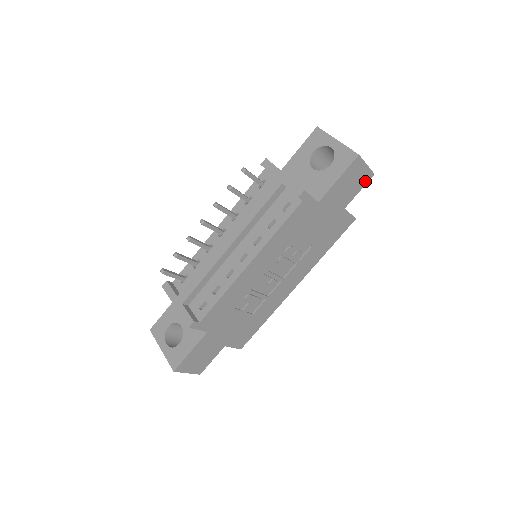
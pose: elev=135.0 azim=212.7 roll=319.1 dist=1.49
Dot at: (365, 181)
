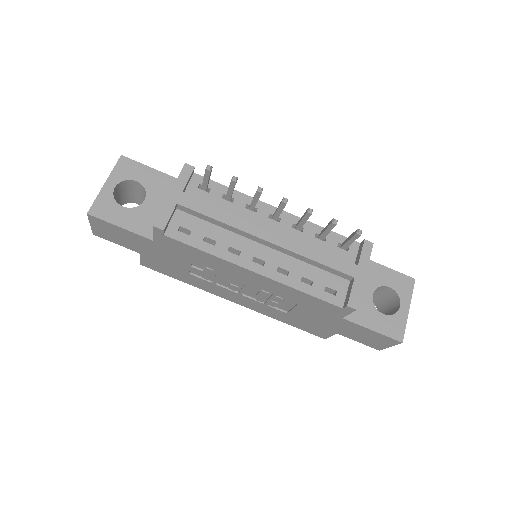
Dot at: (371, 345)
